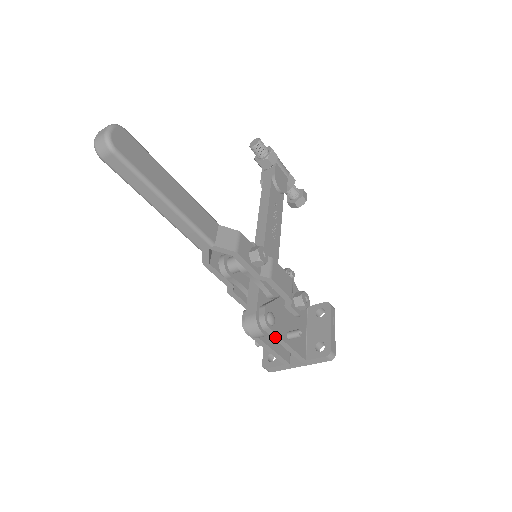
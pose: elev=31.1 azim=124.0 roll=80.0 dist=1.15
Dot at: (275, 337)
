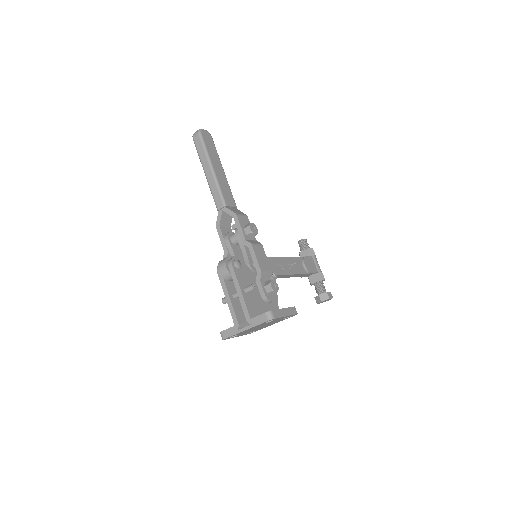
Dot at: (234, 278)
